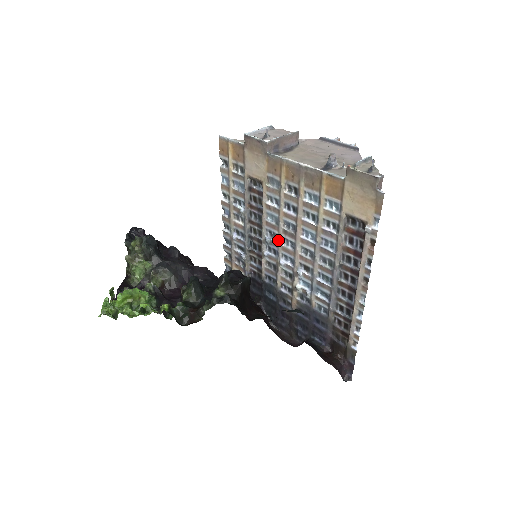
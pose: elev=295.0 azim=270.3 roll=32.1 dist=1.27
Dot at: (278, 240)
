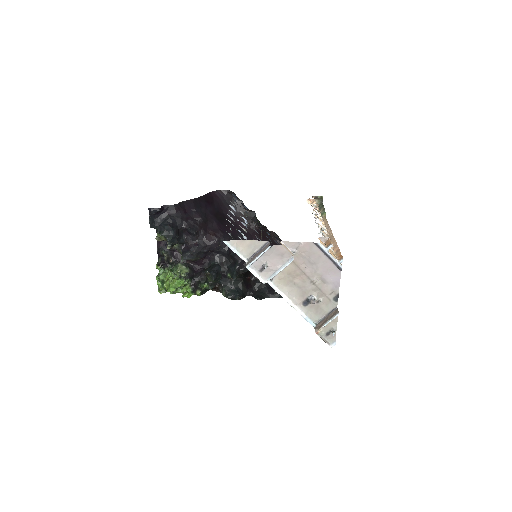
Dot at: occluded
